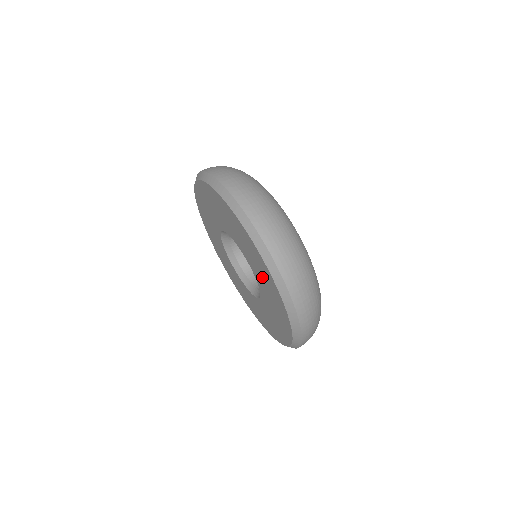
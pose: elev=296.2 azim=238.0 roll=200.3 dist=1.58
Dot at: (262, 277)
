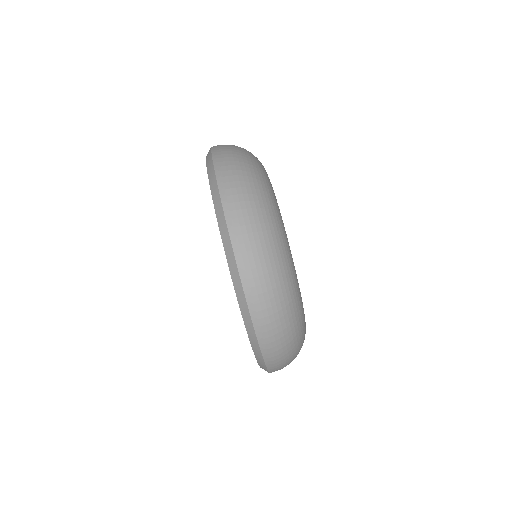
Dot at: occluded
